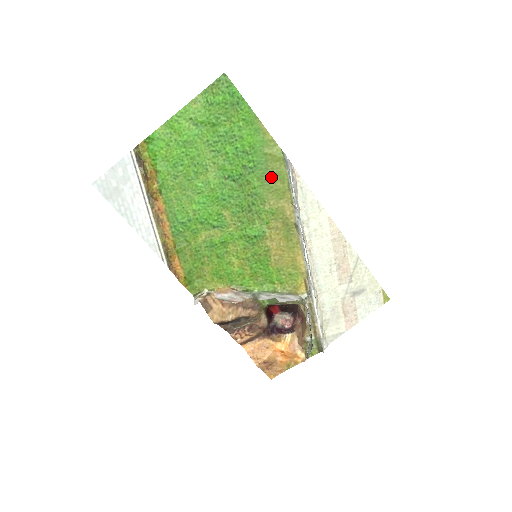
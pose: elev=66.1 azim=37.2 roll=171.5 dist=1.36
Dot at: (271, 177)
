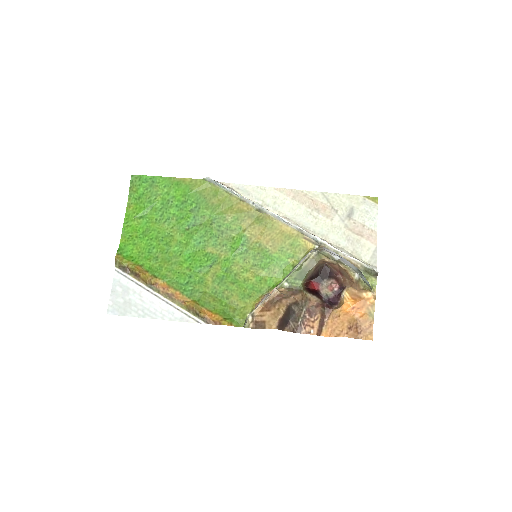
Dot at: (213, 200)
